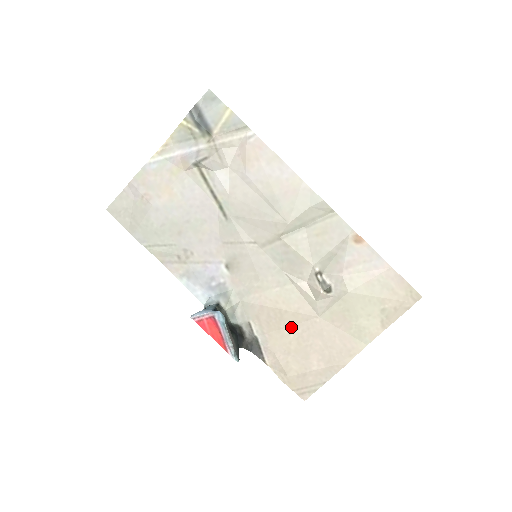
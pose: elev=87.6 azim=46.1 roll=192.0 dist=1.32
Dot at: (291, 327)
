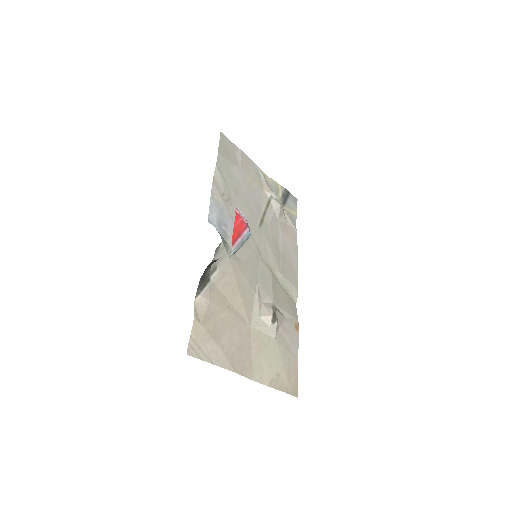
Dot at: (232, 306)
